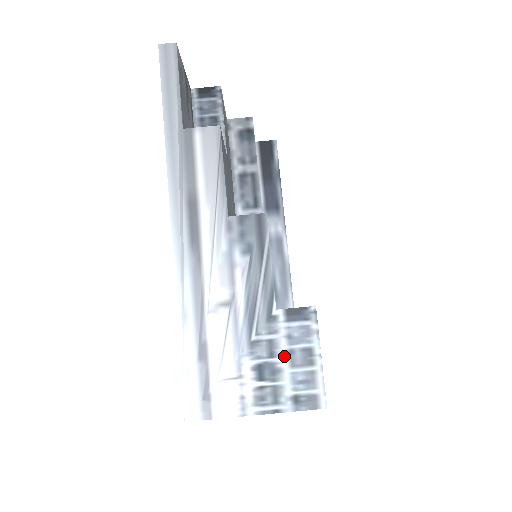
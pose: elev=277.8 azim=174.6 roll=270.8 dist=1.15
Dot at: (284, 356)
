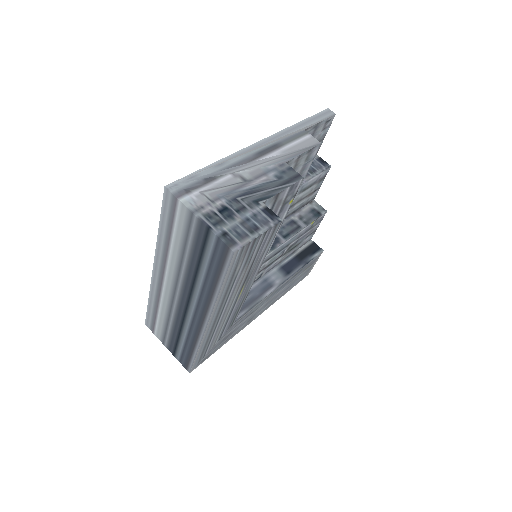
Dot at: (243, 217)
